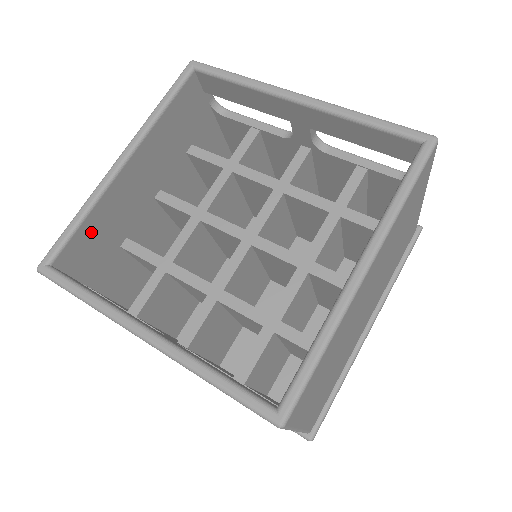
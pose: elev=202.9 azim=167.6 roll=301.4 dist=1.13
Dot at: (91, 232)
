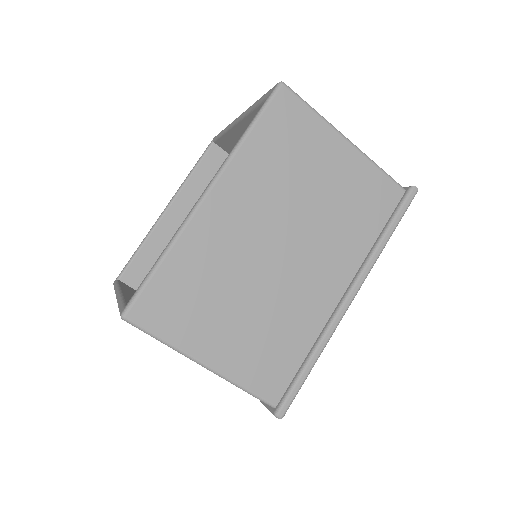
Dot at: (148, 259)
